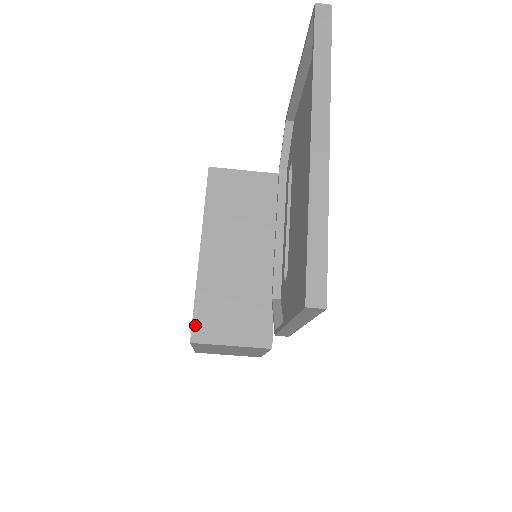
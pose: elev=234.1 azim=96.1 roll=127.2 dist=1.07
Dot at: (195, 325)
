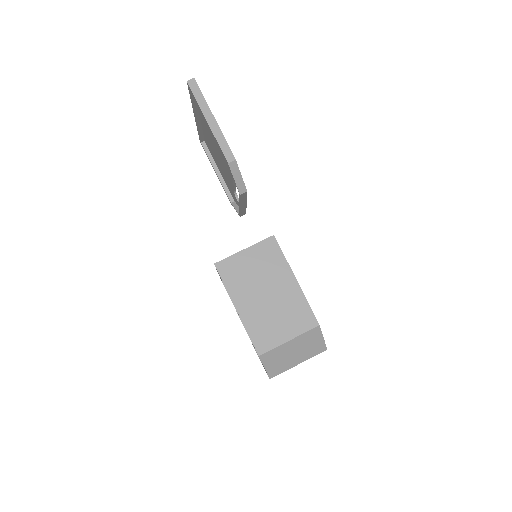
Dot at: occluded
